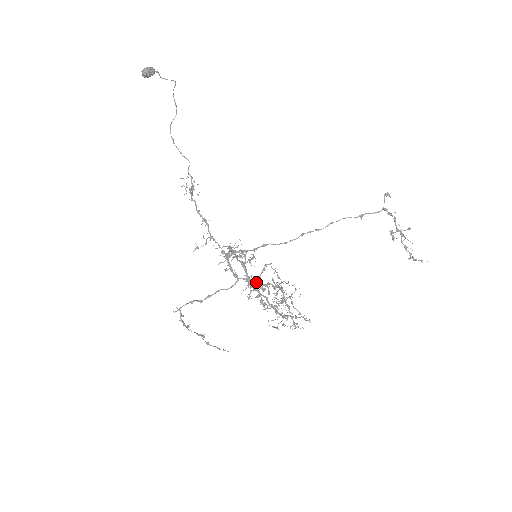
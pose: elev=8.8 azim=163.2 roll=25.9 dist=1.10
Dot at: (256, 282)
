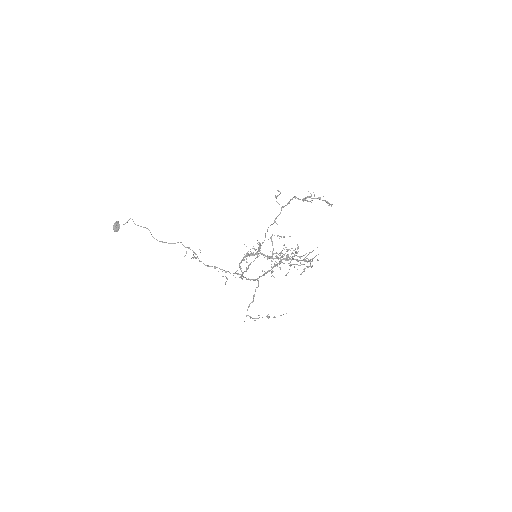
Dot at: (267, 272)
